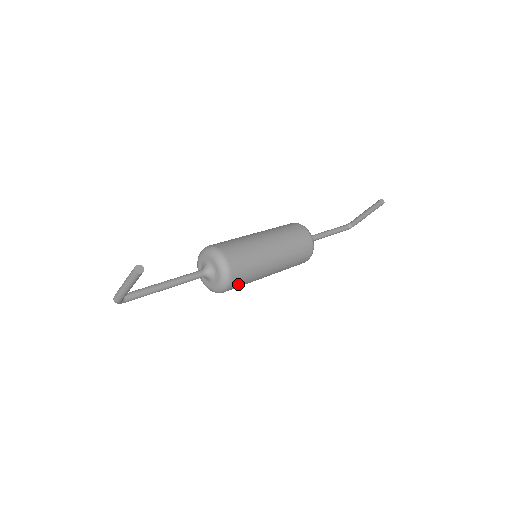
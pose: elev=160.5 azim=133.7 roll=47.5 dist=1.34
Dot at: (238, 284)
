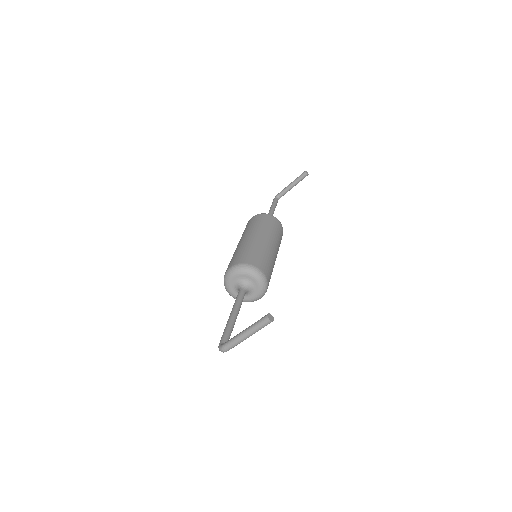
Dot at: occluded
